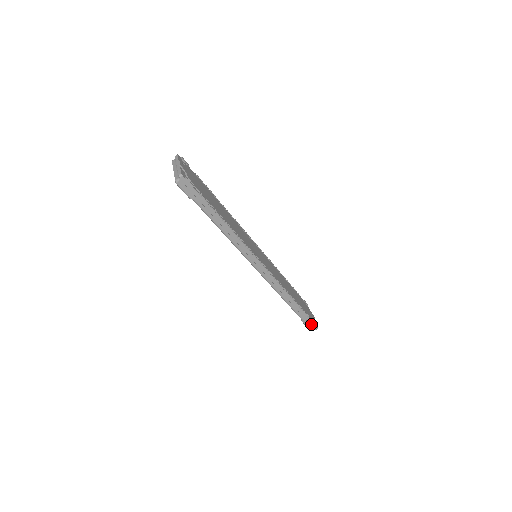
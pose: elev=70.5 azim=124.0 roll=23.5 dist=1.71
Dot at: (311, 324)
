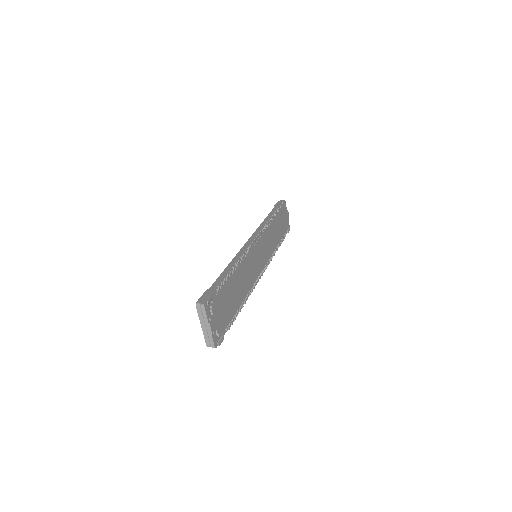
Dot at: occluded
